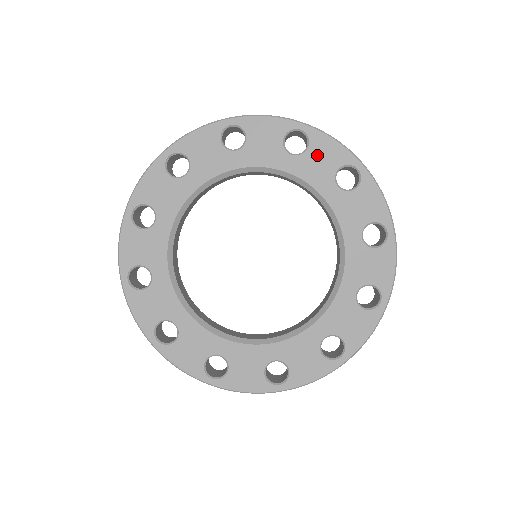
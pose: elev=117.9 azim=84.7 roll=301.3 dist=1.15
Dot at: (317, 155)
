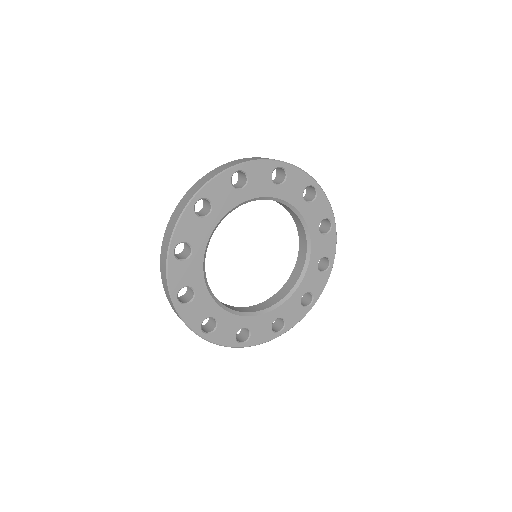
Dot at: (256, 177)
